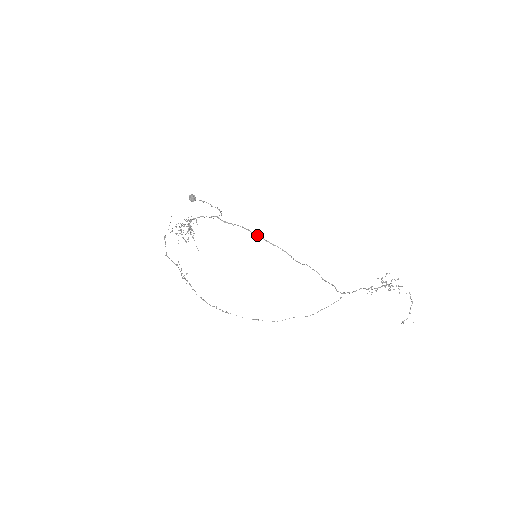
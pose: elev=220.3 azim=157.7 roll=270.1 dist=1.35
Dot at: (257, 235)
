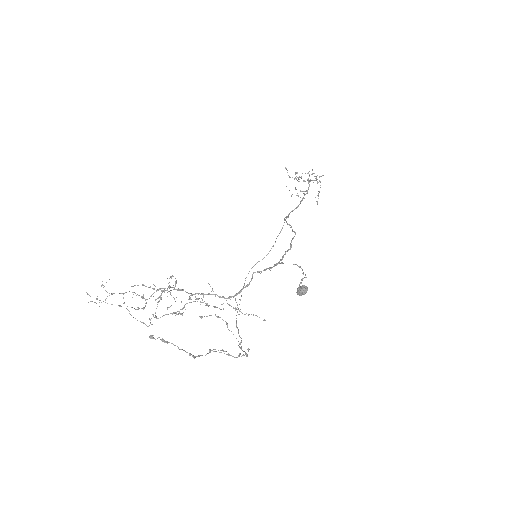
Dot at: (291, 246)
